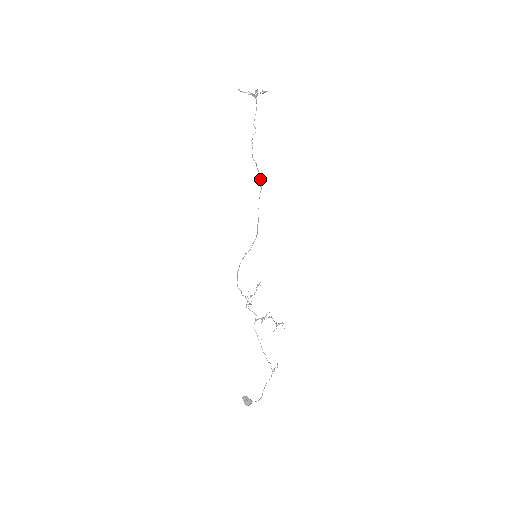
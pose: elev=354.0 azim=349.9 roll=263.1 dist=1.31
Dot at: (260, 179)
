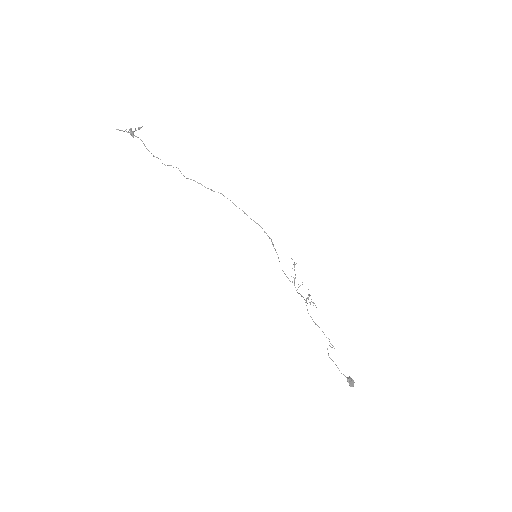
Dot at: (211, 189)
